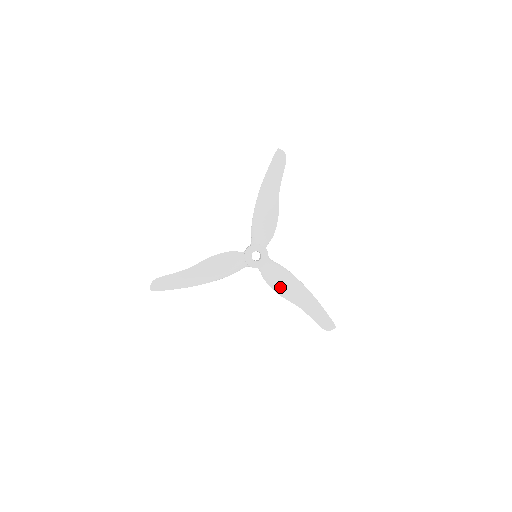
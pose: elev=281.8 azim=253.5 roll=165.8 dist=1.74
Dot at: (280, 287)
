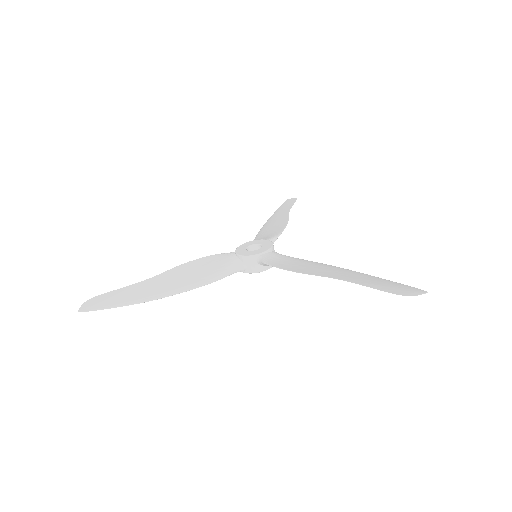
Dot at: (295, 267)
